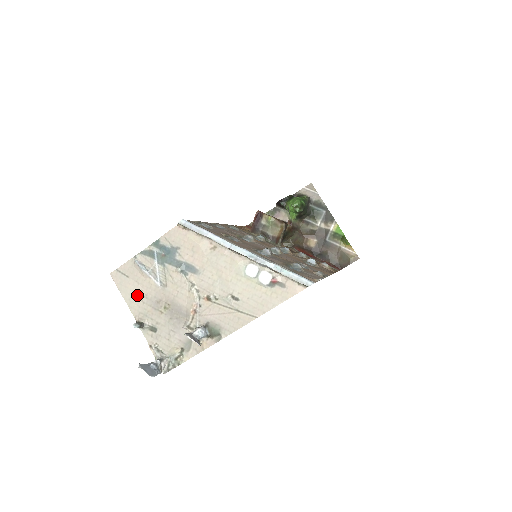
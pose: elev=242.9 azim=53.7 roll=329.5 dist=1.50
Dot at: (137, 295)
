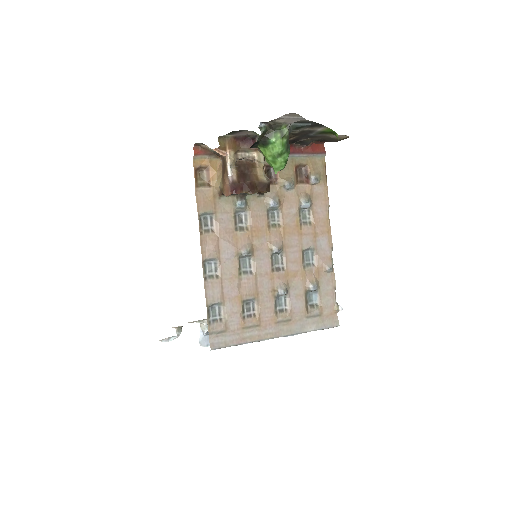
Dot at: occluded
